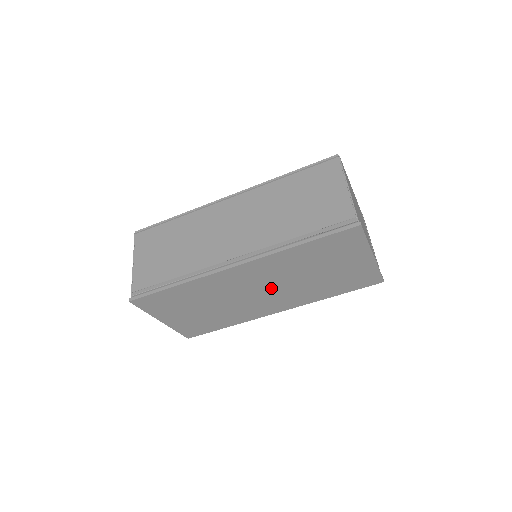
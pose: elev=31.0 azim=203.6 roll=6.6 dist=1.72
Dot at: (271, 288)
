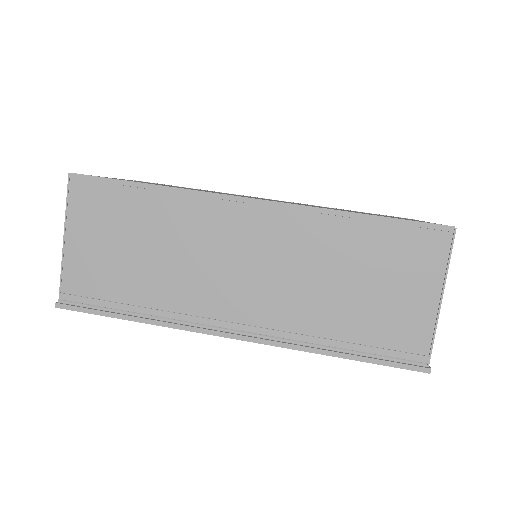
Dot at: occluded
